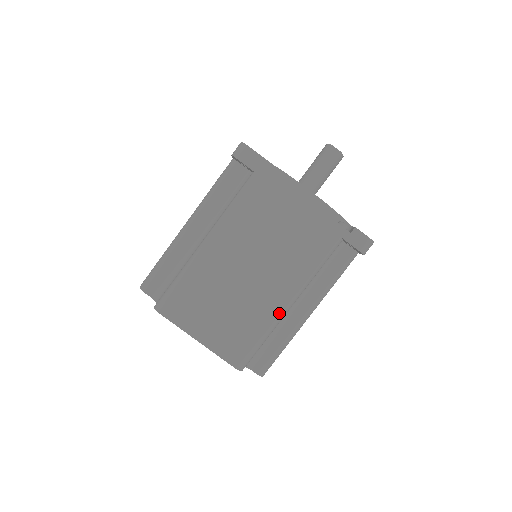
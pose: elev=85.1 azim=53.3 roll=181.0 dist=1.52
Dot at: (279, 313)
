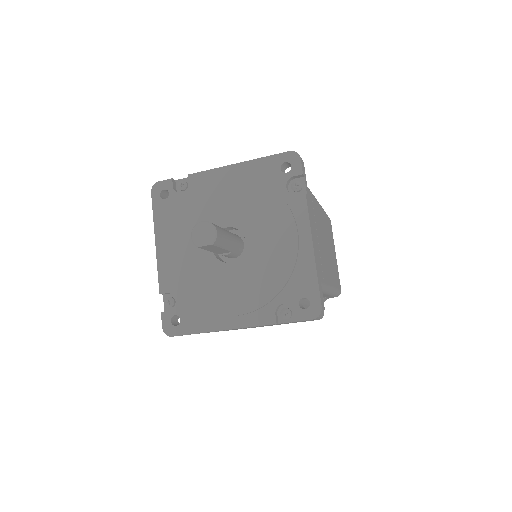
Dot at: occluded
